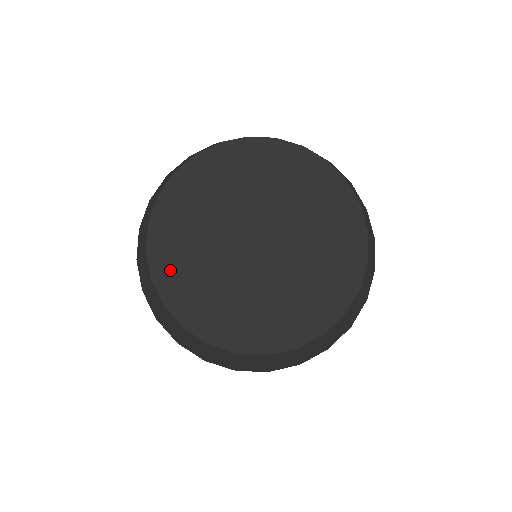
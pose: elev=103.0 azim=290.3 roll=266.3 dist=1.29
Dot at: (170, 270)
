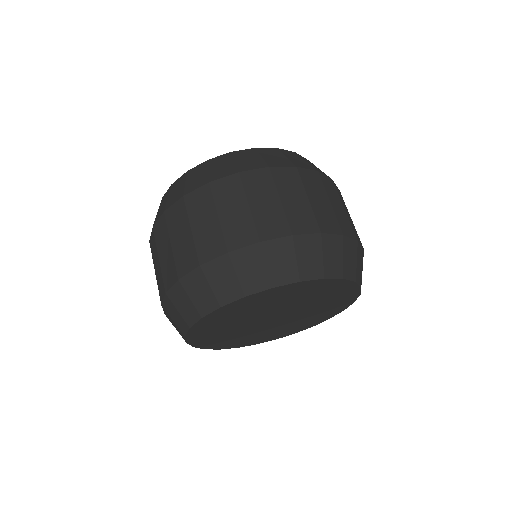
Dot at: (207, 342)
